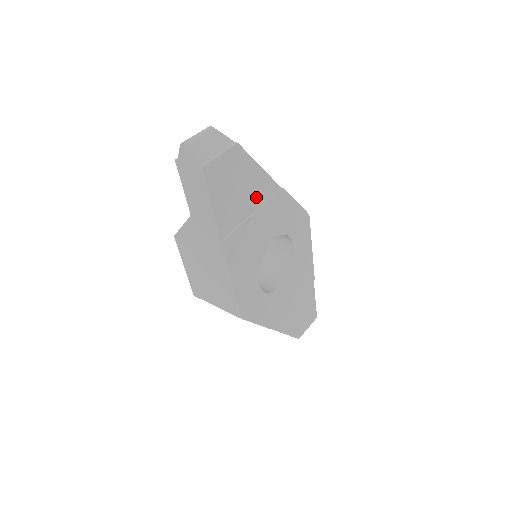
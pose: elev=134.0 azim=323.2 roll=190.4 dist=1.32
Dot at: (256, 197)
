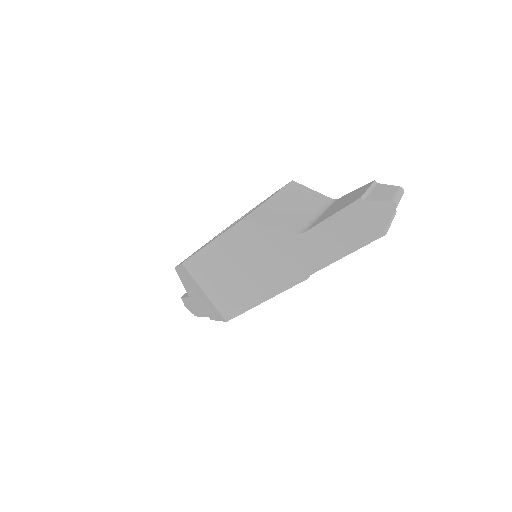
Dot at: occluded
